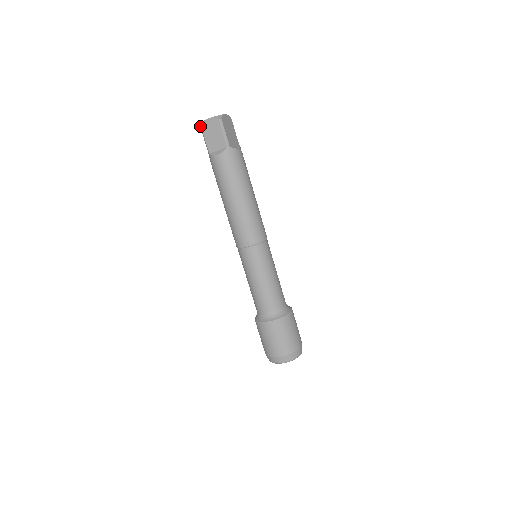
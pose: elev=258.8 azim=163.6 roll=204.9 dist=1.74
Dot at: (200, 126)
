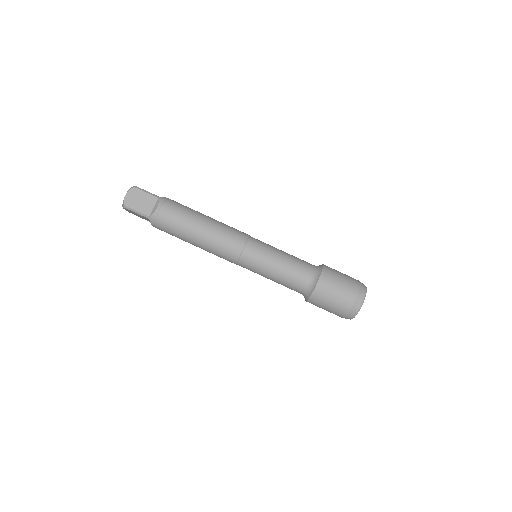
Dot at: (129, 212)
